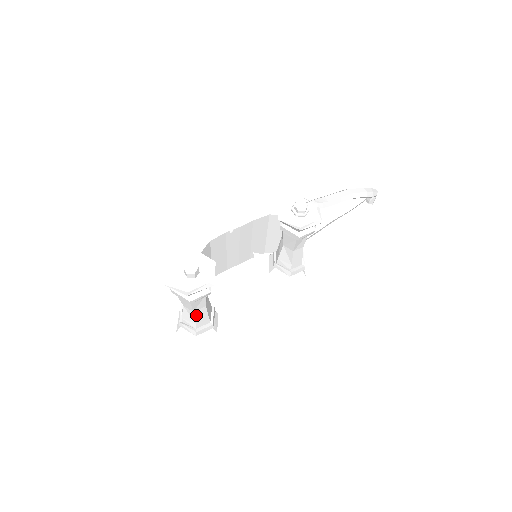
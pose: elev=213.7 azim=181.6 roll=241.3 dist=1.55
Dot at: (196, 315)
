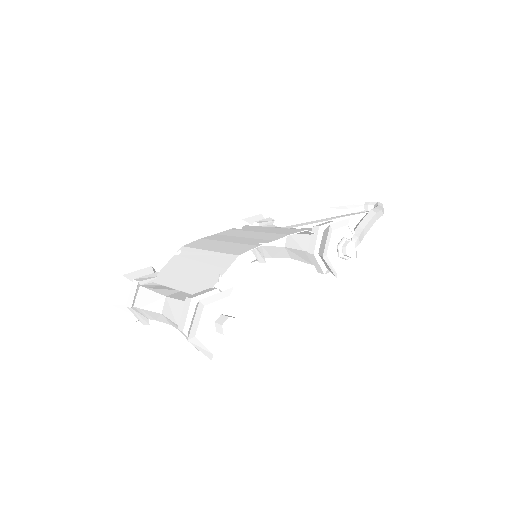
Dot at: occluded
